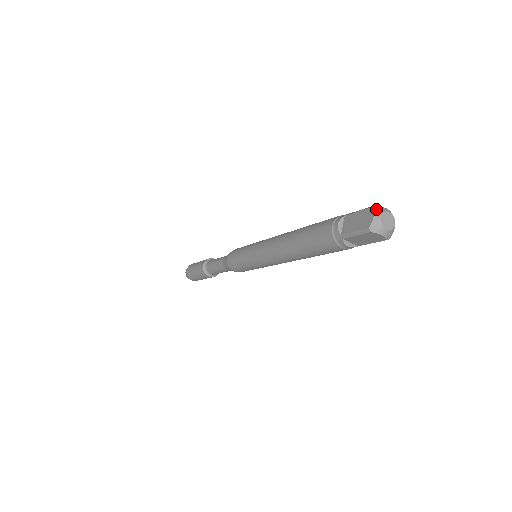
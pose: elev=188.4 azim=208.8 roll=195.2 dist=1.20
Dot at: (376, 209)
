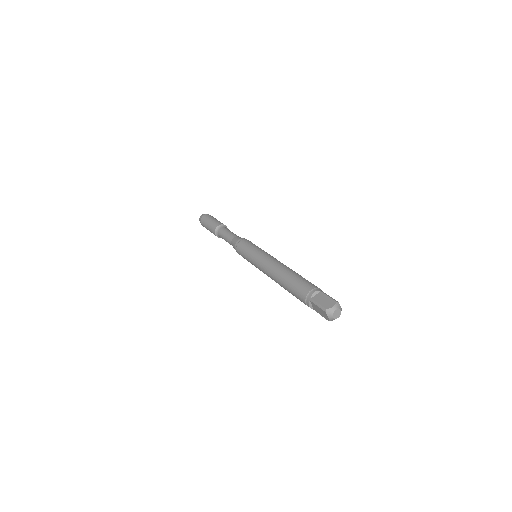
Dot at: (337, 304)
